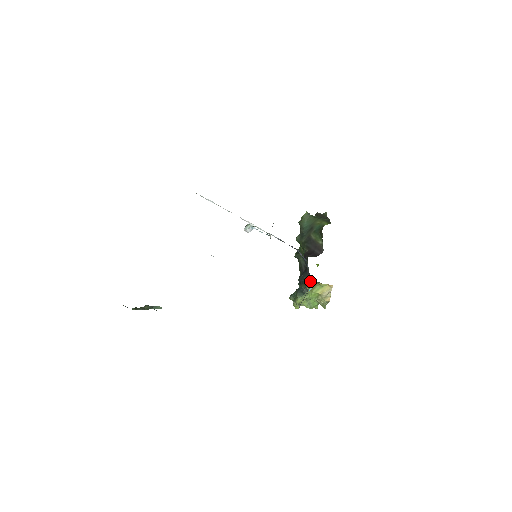
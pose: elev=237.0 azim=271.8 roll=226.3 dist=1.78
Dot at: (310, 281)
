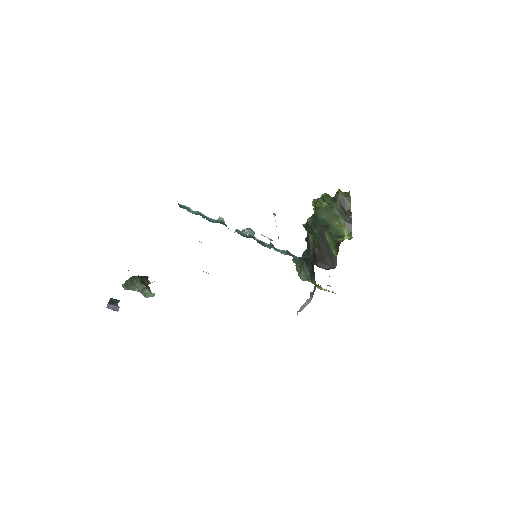
Dot at: (316, 284)
